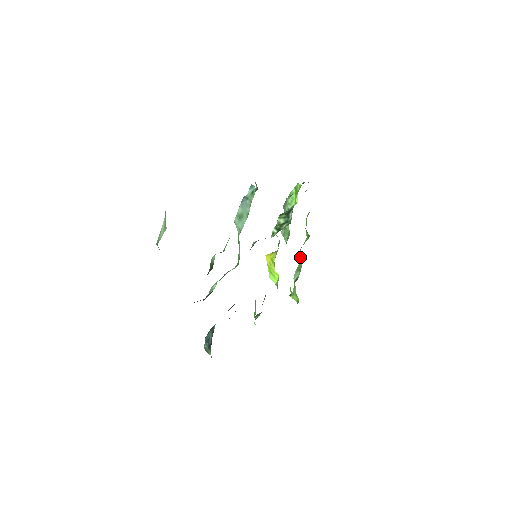
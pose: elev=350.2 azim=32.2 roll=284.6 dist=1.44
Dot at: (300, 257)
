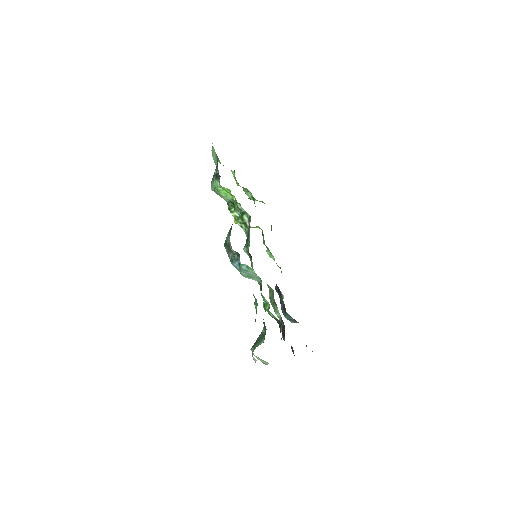
Dot at: occluded
